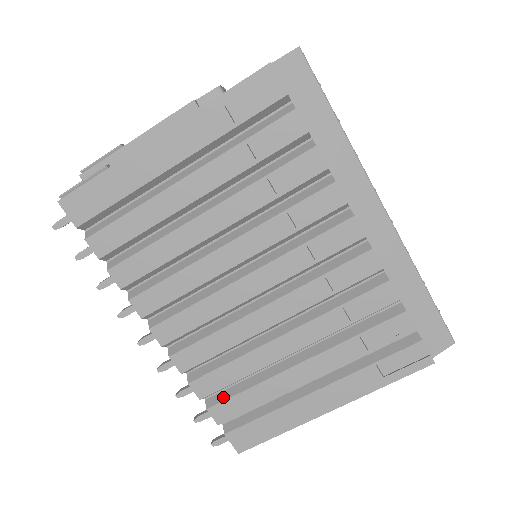
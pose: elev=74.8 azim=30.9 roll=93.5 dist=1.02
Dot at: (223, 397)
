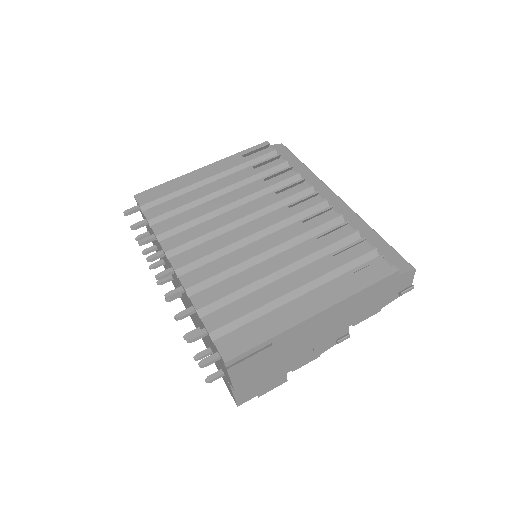
Dot at: (217, 310)
